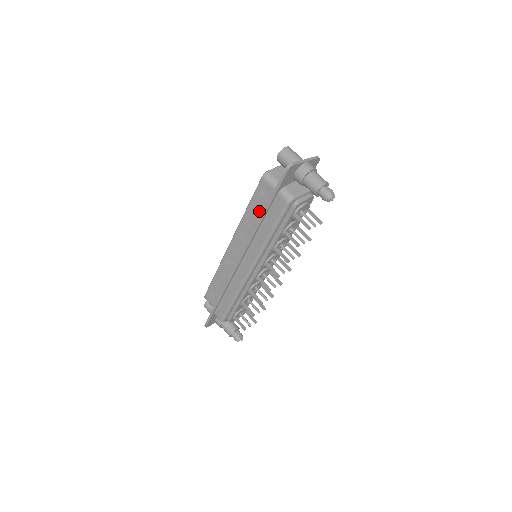
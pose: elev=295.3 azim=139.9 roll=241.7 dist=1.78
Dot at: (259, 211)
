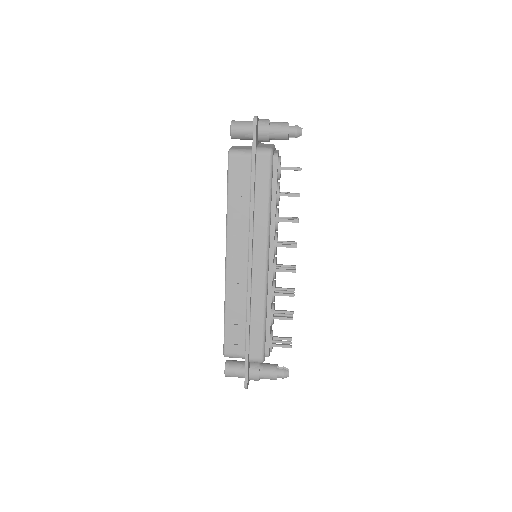
Dot at: (243, 192)
